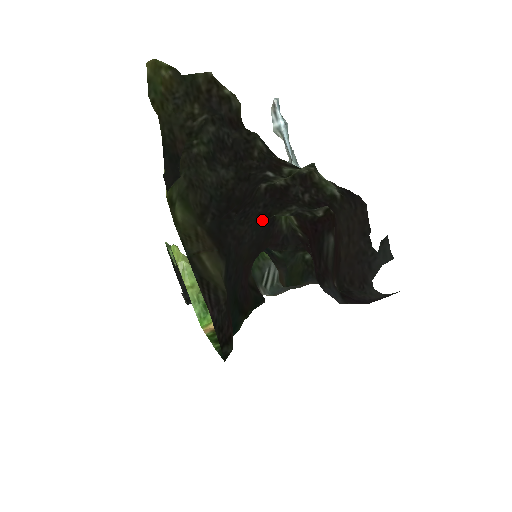
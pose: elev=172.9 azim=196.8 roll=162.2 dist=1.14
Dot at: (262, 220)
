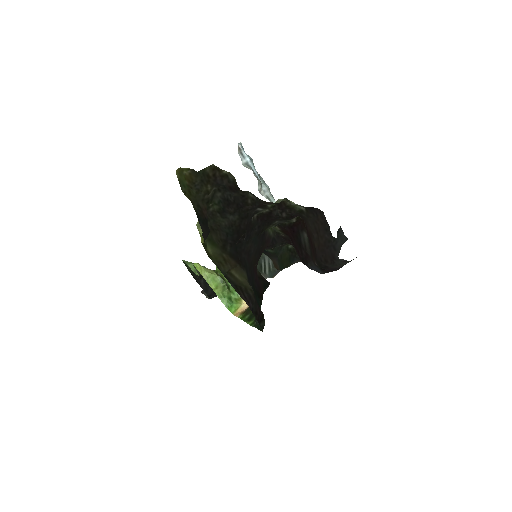
Dot at: (258, 235)
